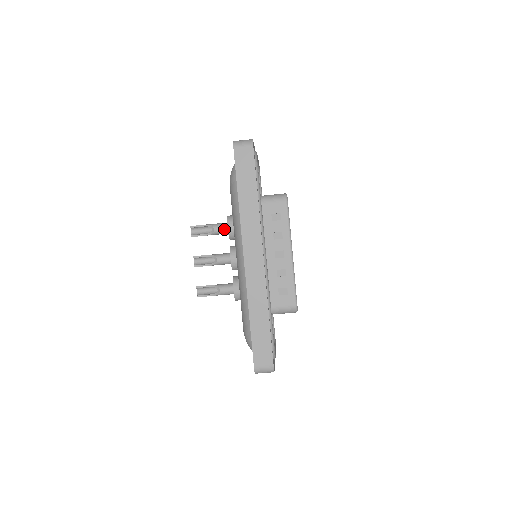
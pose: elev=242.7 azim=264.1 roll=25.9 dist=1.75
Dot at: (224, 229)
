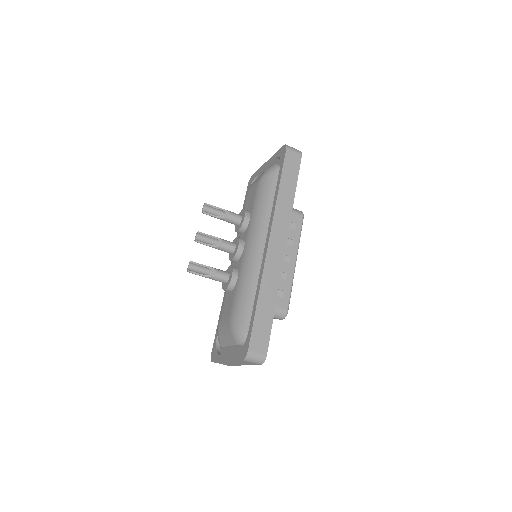
Dot at: (238, 218)
